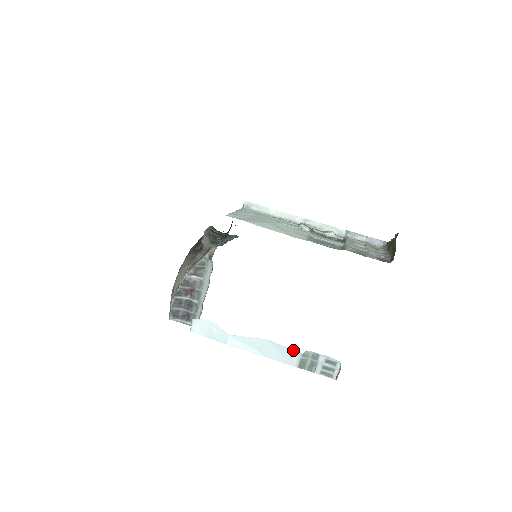
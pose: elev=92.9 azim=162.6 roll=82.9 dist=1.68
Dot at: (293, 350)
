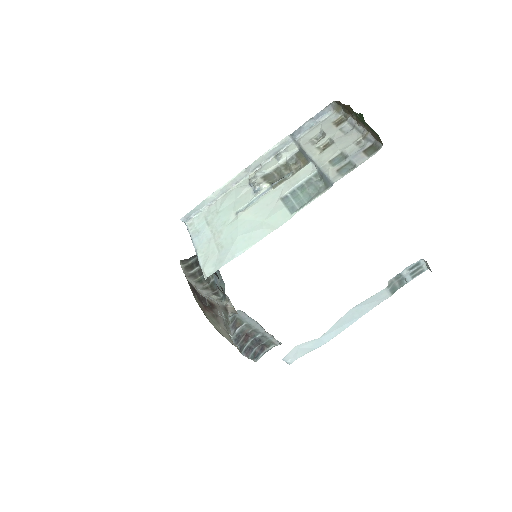
Dot at: (378, 293)
